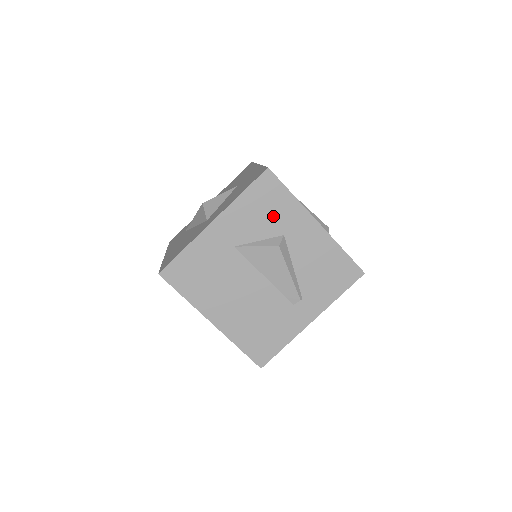
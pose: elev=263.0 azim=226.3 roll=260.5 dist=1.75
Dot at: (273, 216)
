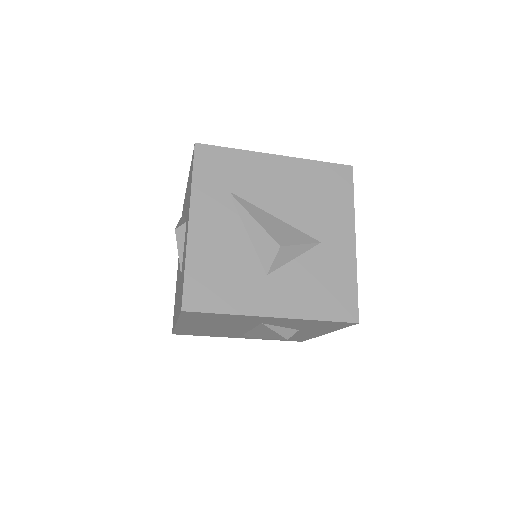
Dot at: (312, 327)
